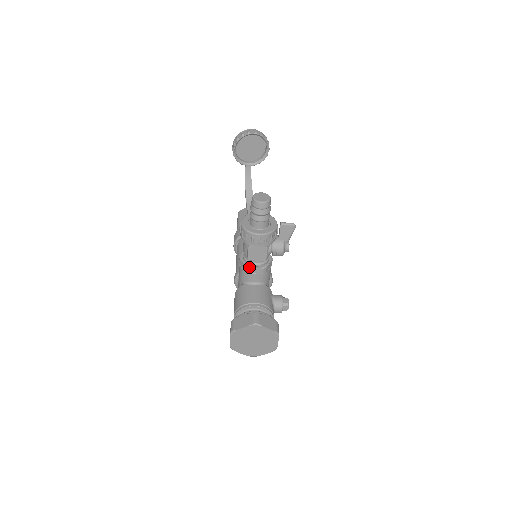
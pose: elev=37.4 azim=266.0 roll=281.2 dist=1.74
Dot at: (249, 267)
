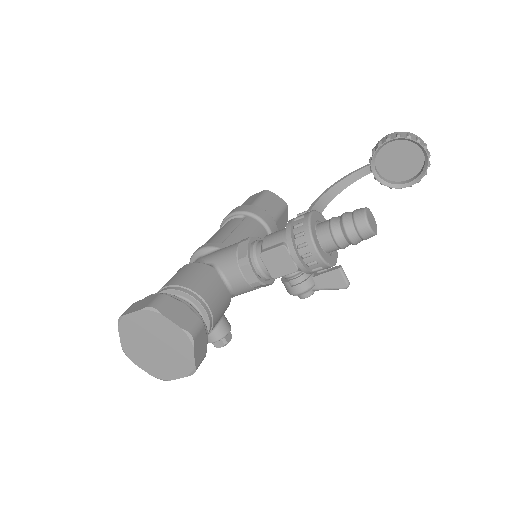
Dot at: (249, 262)
